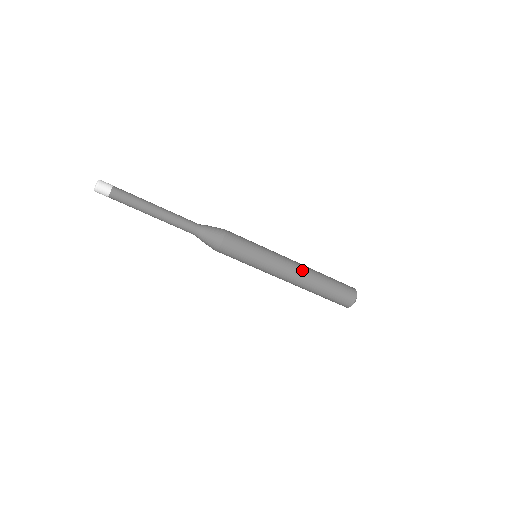
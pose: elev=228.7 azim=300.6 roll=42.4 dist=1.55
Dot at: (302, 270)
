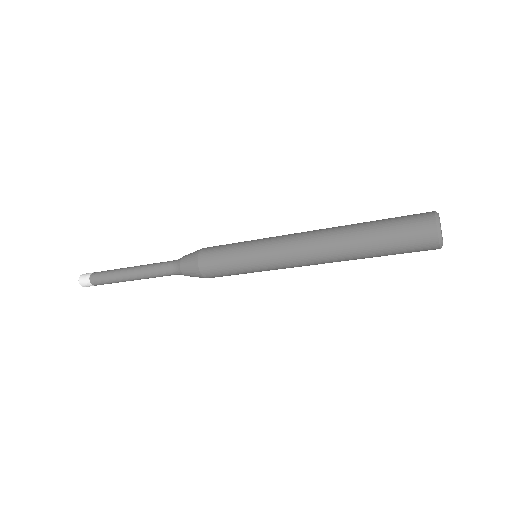
Dot at: (322, 261)
